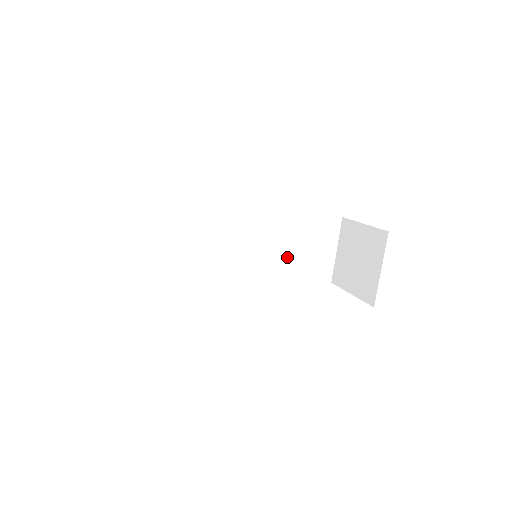
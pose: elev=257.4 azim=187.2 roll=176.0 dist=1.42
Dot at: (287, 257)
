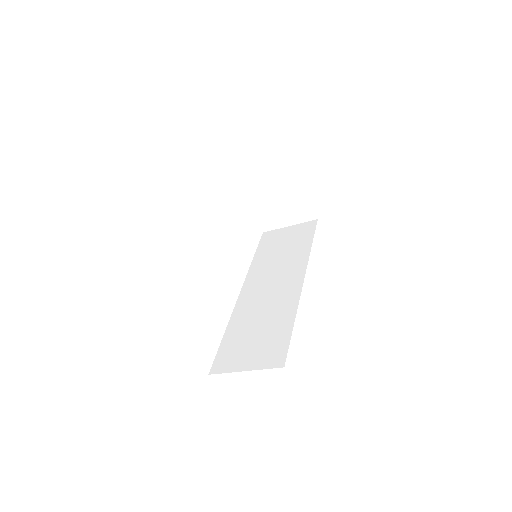
Dot at: occluded
